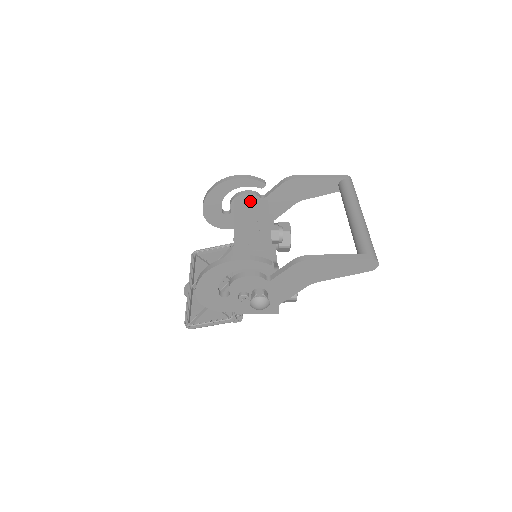
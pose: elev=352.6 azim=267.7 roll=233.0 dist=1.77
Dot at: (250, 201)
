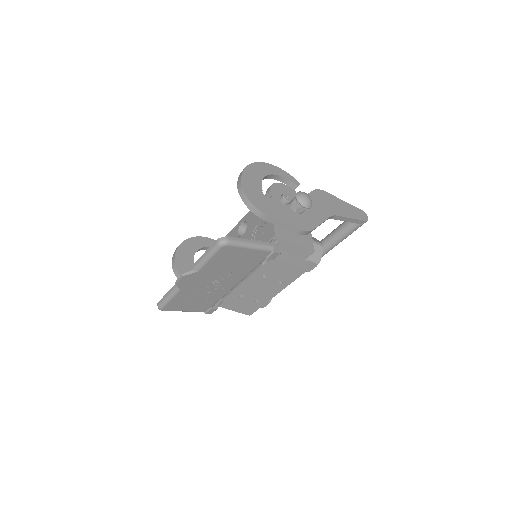
Dot at: occluded
